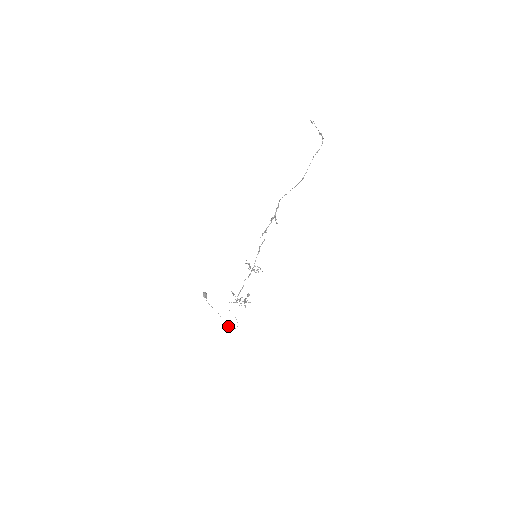
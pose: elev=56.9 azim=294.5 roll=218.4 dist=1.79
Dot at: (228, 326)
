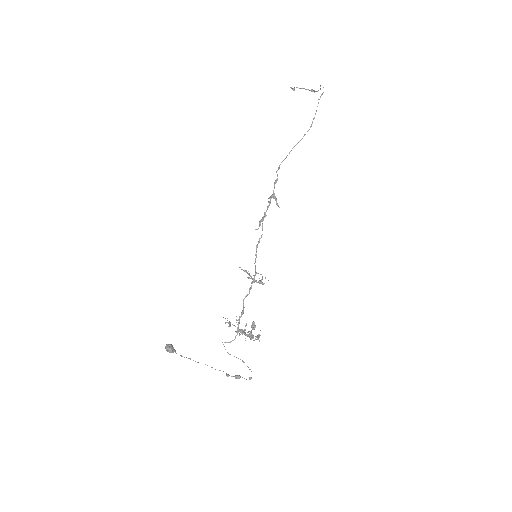
Dot at: occluded
